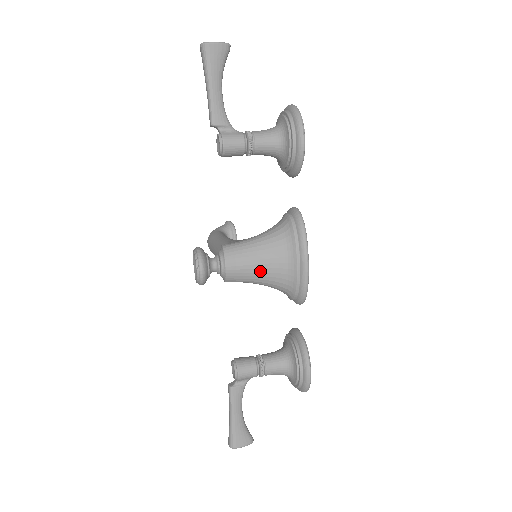
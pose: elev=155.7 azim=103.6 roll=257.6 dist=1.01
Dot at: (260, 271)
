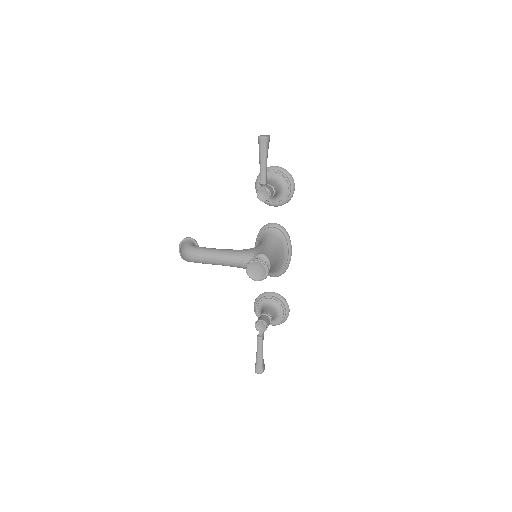
Dot at: (276, 263)
